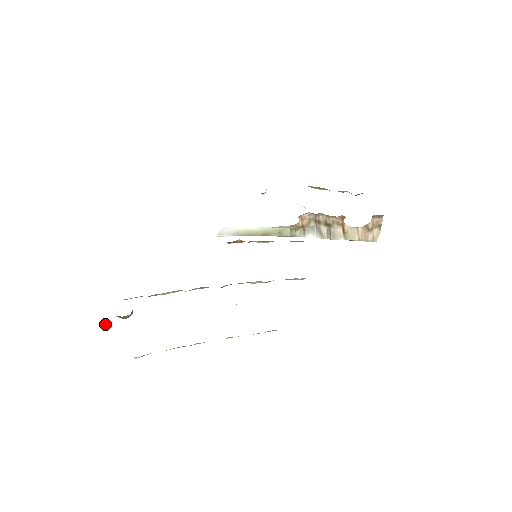
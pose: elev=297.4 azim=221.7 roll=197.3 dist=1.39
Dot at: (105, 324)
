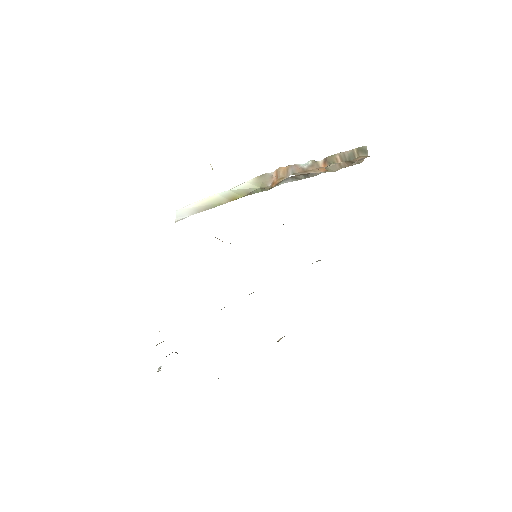
Dot at: occluded
